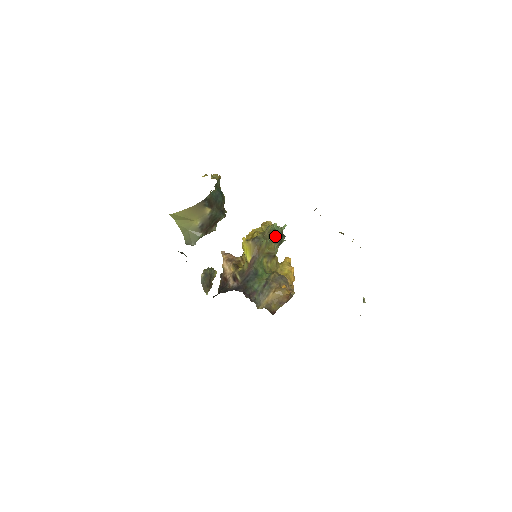
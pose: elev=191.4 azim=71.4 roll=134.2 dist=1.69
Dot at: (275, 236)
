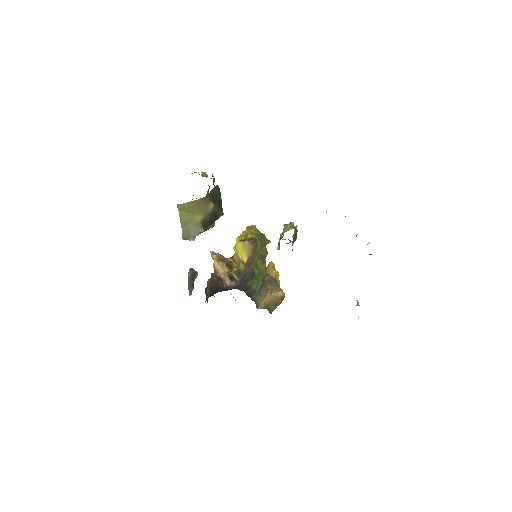
Dot at: (293, 234)
